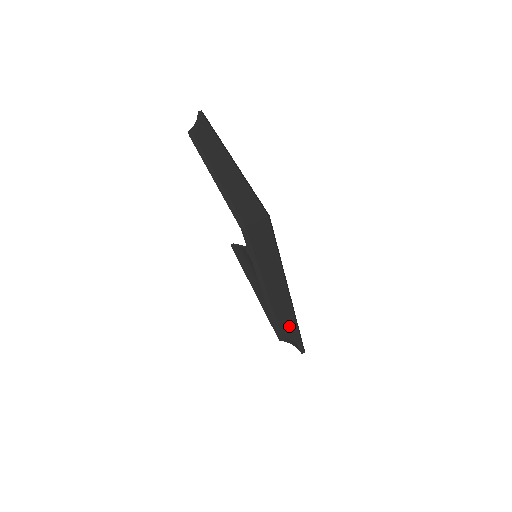
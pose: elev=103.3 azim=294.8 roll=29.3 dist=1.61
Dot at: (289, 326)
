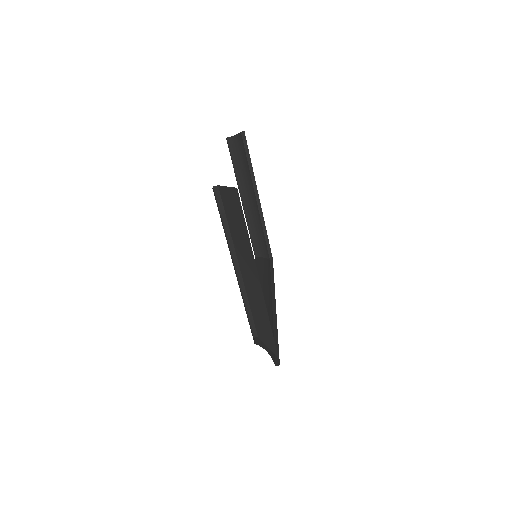
Dot at: occluded
